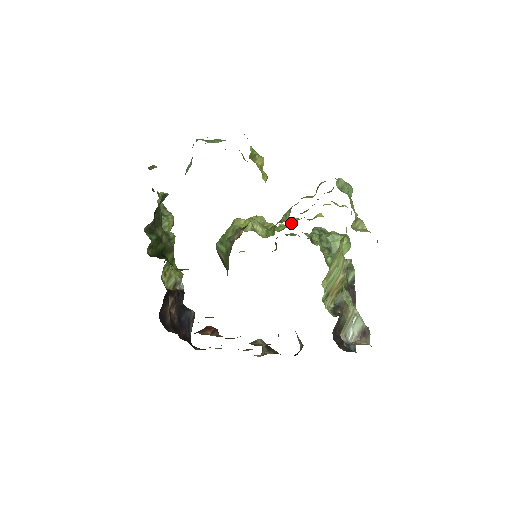
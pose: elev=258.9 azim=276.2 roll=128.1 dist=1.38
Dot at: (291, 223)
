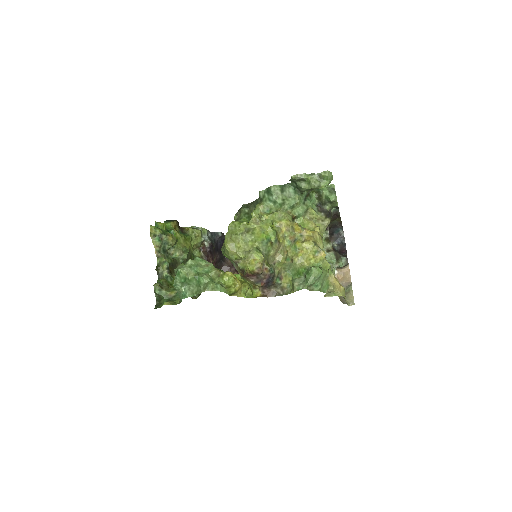
Dot at: (273, 229)
